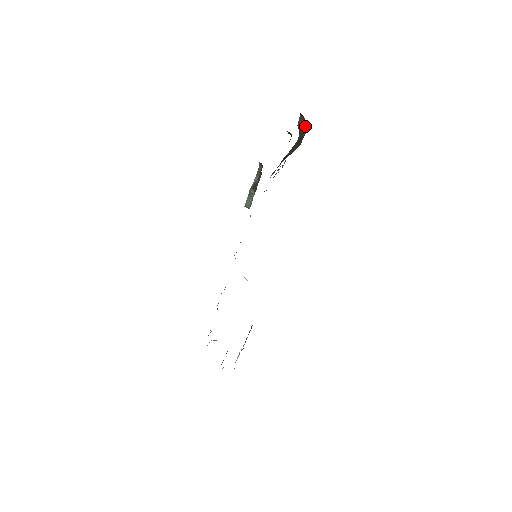
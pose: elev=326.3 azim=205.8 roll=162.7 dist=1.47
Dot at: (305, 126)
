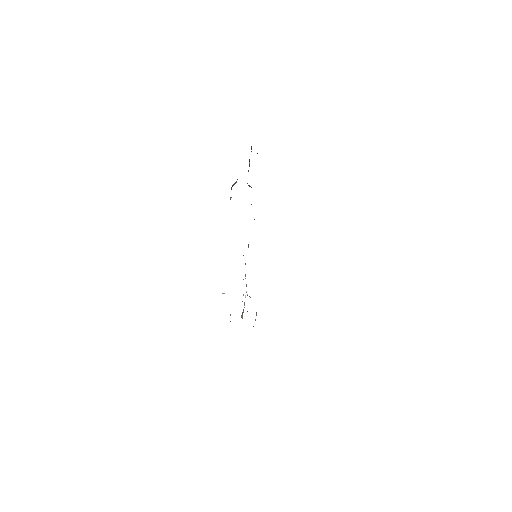
Dot at: occluded
